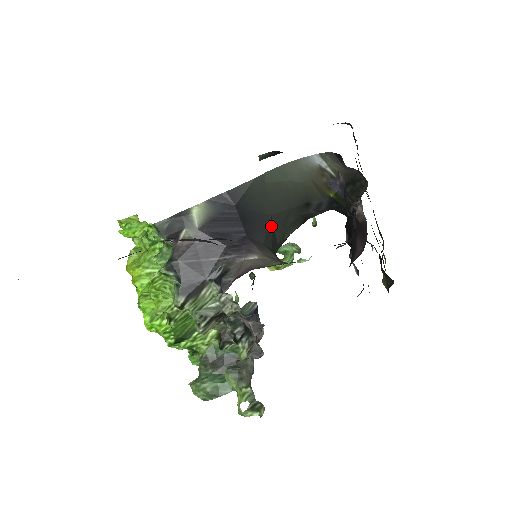
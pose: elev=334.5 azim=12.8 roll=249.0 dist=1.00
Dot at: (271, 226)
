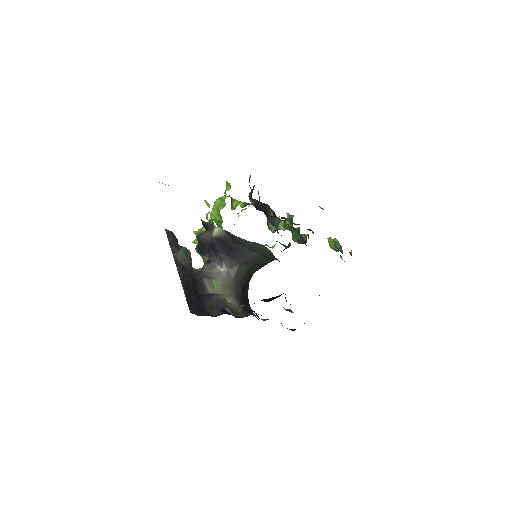
Dot at: (256, 258)
